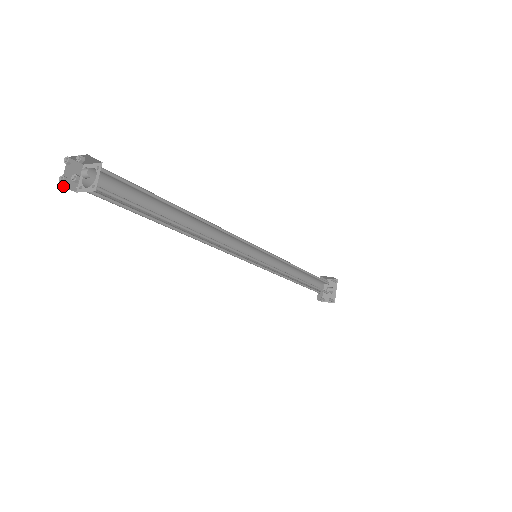
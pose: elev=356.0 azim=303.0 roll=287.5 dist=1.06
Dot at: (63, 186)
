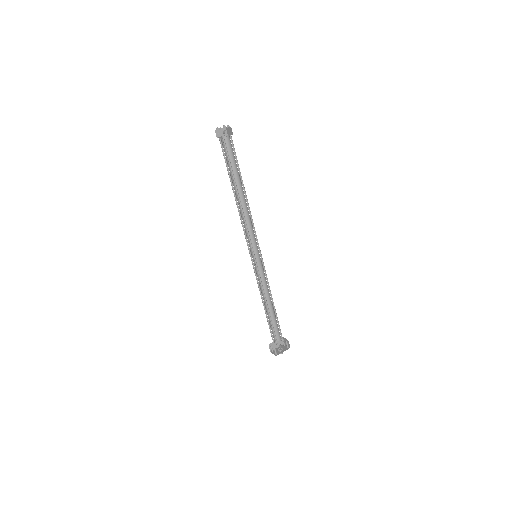
Dot at: (215, 131)
